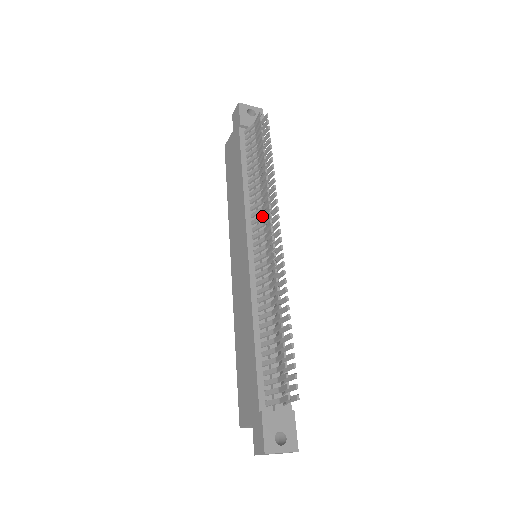
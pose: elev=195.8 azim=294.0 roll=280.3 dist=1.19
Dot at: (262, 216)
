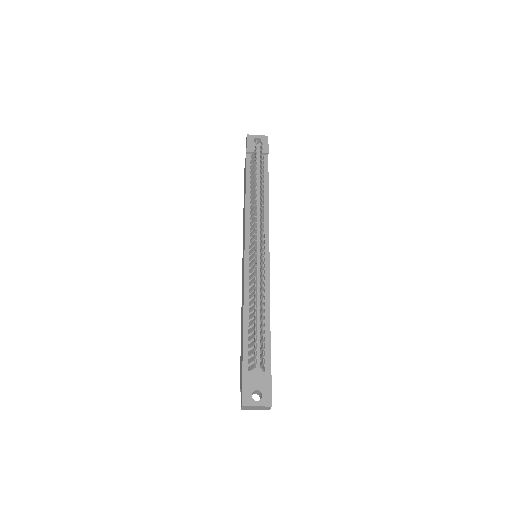
Dot at: (254, 223)
